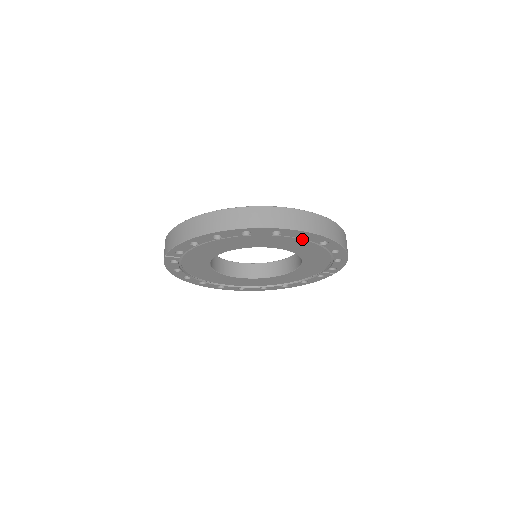
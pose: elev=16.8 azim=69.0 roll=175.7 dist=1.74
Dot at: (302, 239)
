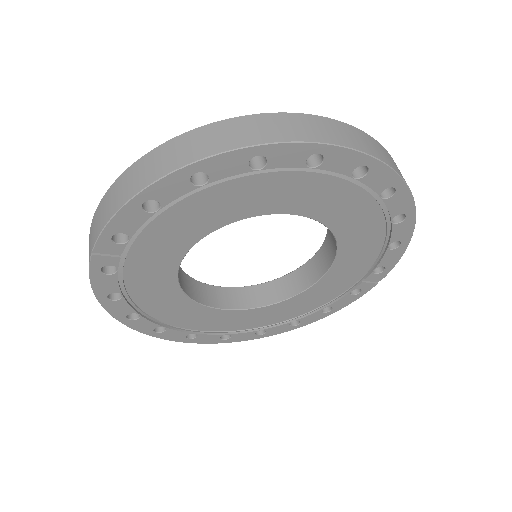
Dot at: (354, 183)
